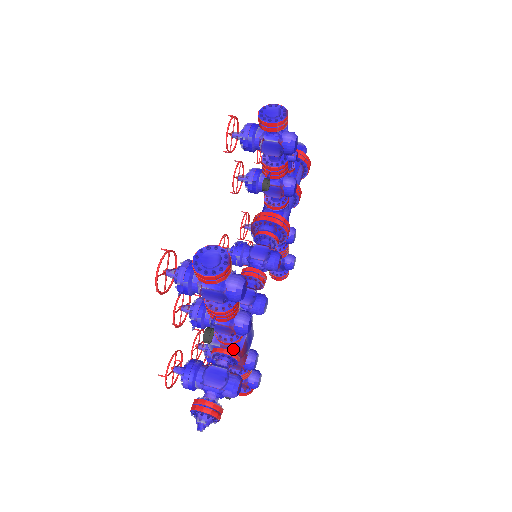
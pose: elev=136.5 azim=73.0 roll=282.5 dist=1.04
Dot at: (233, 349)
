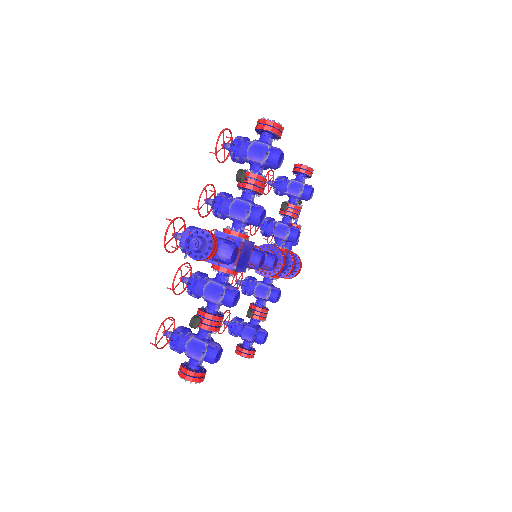
Dot at: (237, 236)
